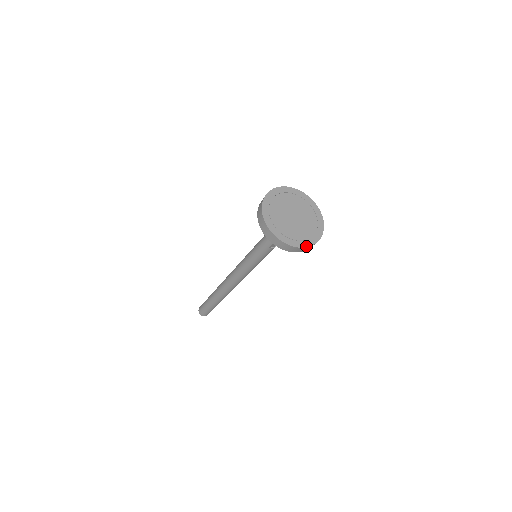
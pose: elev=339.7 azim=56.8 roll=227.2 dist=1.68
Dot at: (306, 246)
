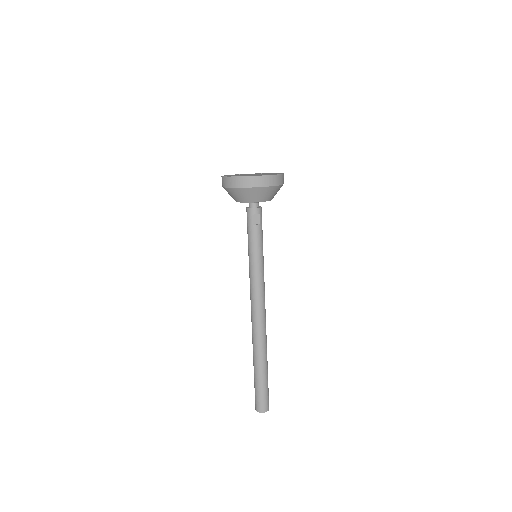
Dot at: (259, 176)
